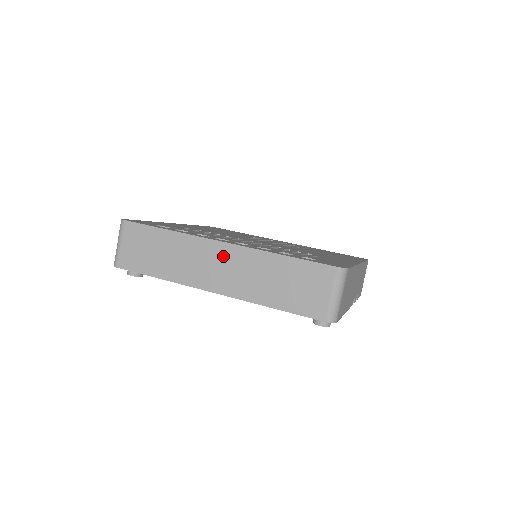
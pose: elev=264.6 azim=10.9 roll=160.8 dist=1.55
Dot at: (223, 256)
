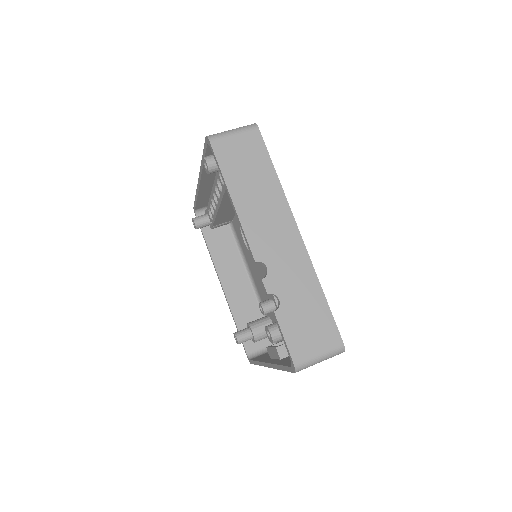
Dot at: occluded
